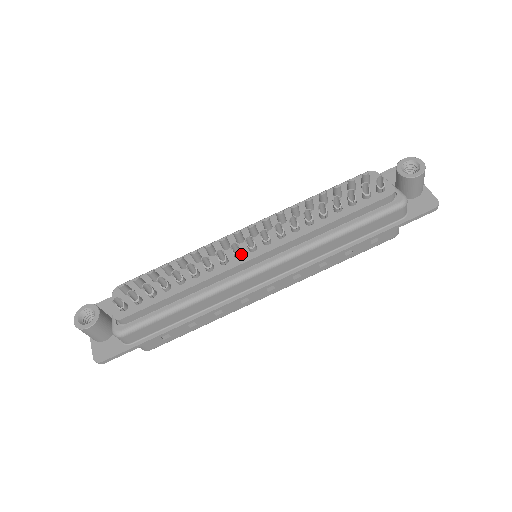
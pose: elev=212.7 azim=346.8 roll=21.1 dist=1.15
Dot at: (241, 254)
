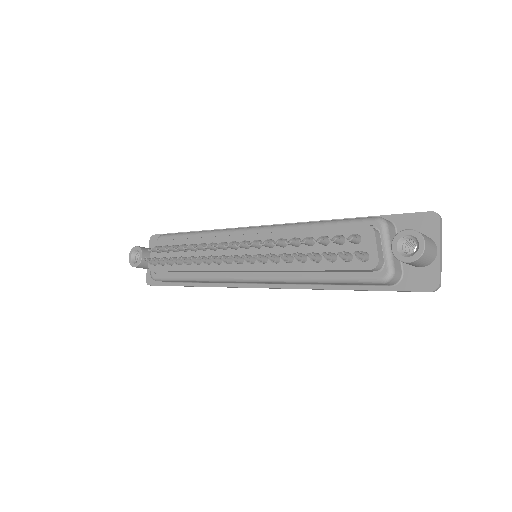
Dot at: (230, 262)
